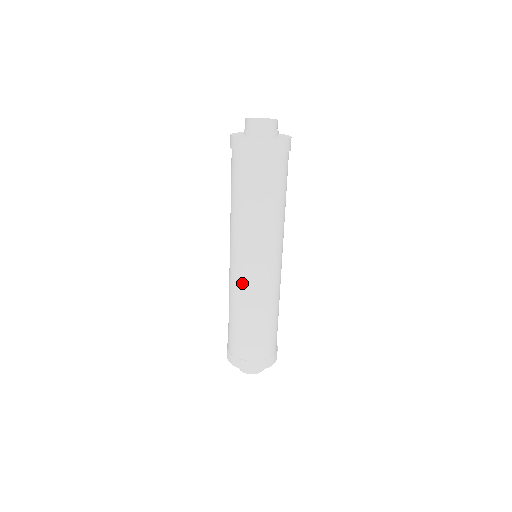
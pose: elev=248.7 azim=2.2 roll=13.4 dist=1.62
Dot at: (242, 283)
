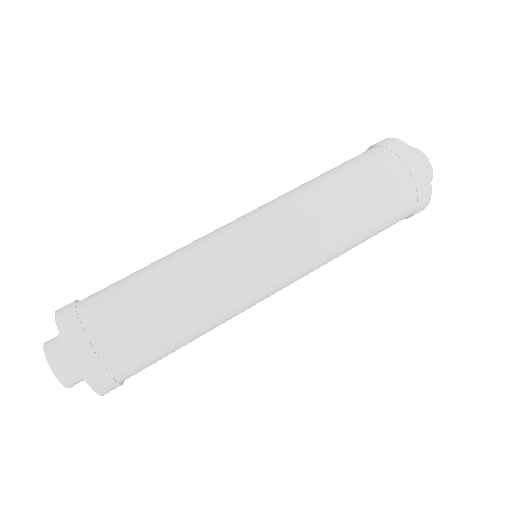
Dot at: occluded
